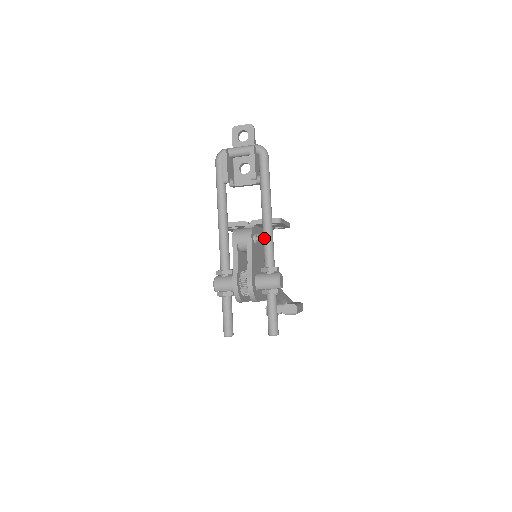
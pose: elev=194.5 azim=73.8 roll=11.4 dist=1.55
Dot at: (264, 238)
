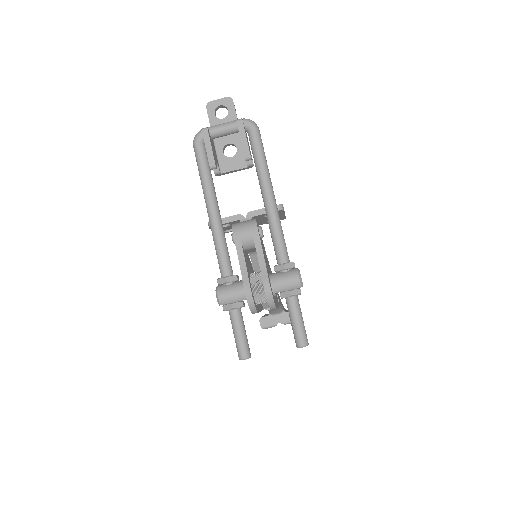
Dot at: (272, 229)
